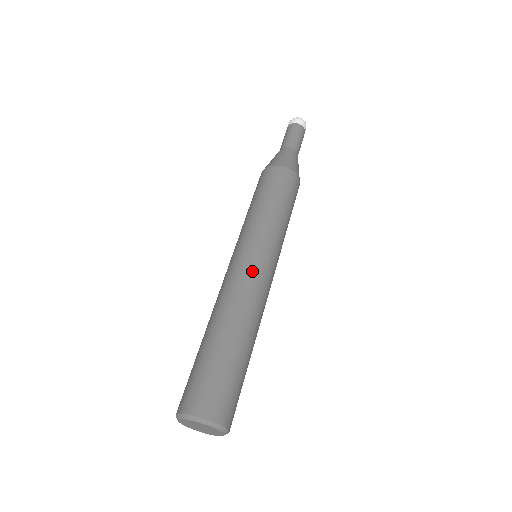
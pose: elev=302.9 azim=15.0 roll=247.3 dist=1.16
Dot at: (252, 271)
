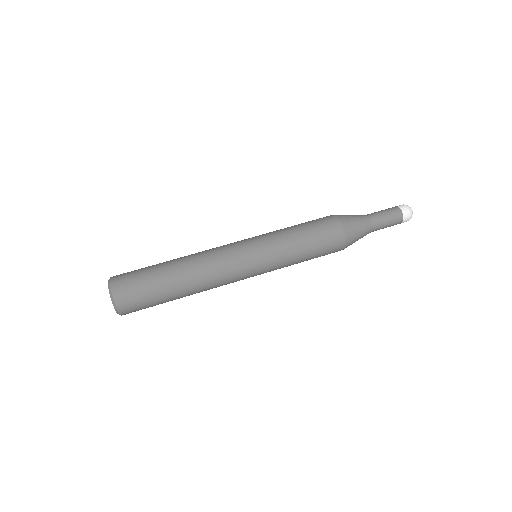
Dot at: (233, 260)
